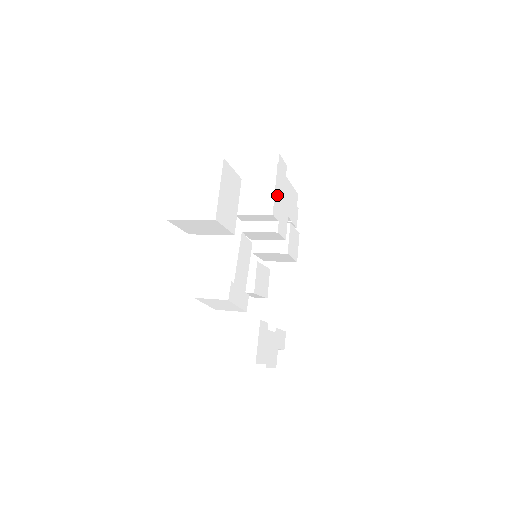
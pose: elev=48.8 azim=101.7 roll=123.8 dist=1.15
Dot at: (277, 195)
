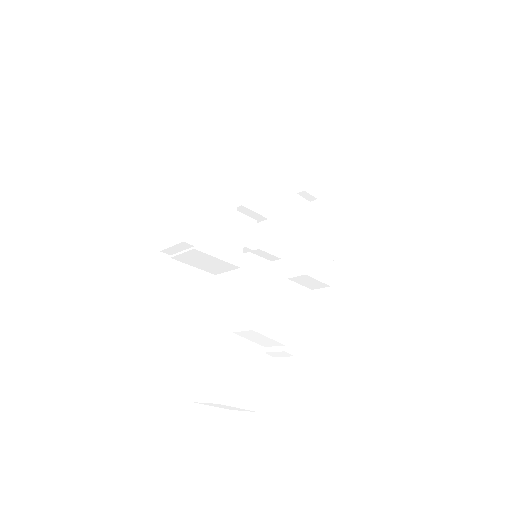
Dot at: (222, 250)
